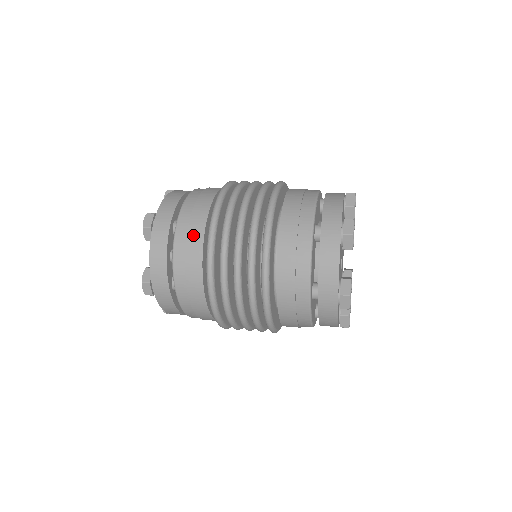
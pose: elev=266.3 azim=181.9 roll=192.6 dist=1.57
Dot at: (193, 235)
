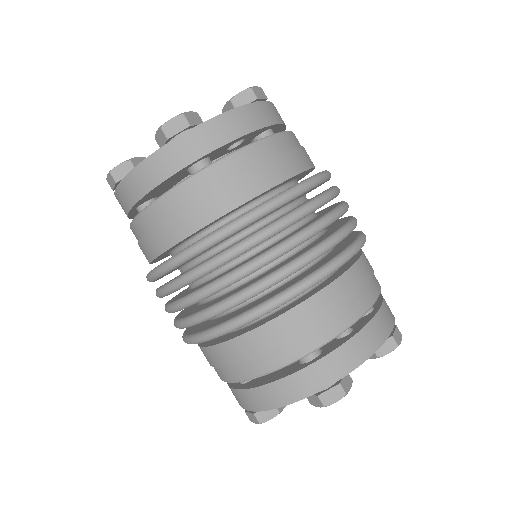
Dot at: (290, 159)
